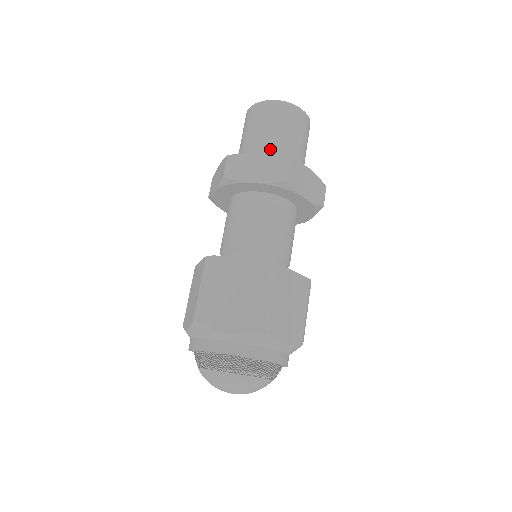
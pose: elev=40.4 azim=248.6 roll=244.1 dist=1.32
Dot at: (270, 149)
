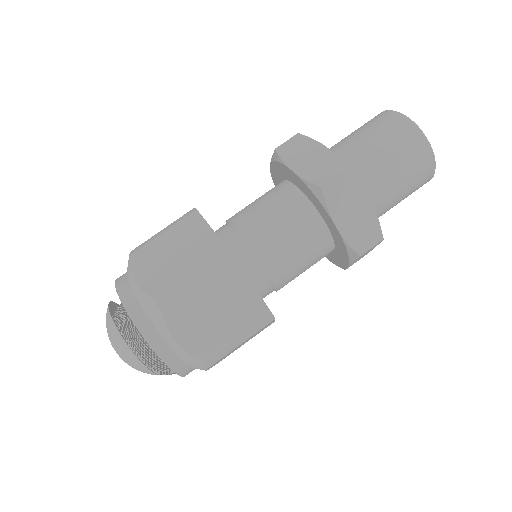
Dot at: (377, 194)
